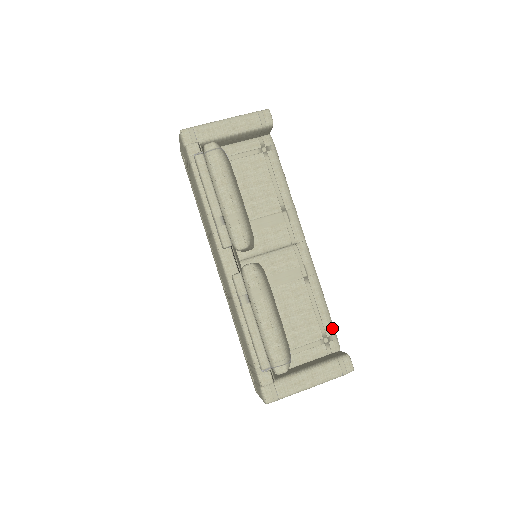
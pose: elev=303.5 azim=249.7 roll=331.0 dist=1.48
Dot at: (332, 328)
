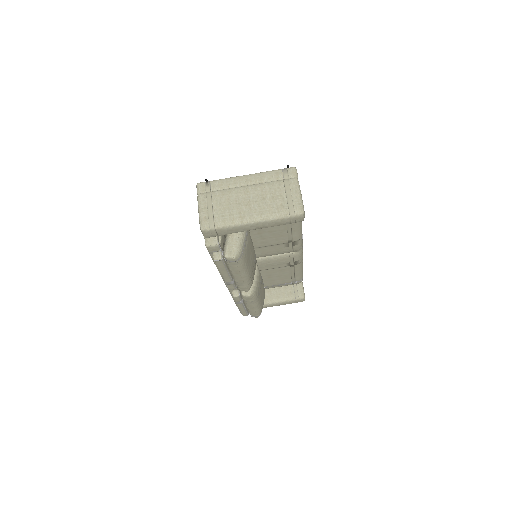
Dot at: (301, 278)
